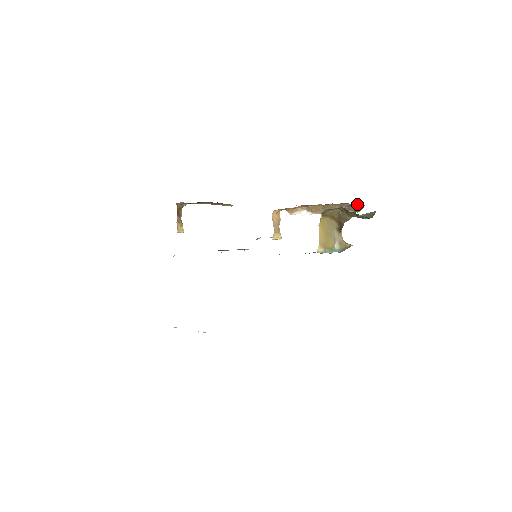
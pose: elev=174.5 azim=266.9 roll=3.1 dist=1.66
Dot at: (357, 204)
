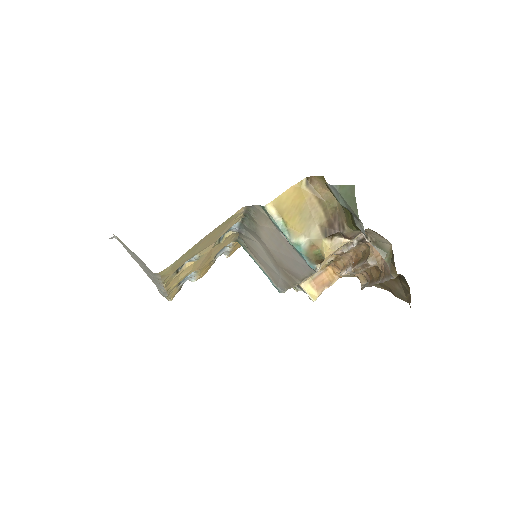
Dot at: (391, 254)
